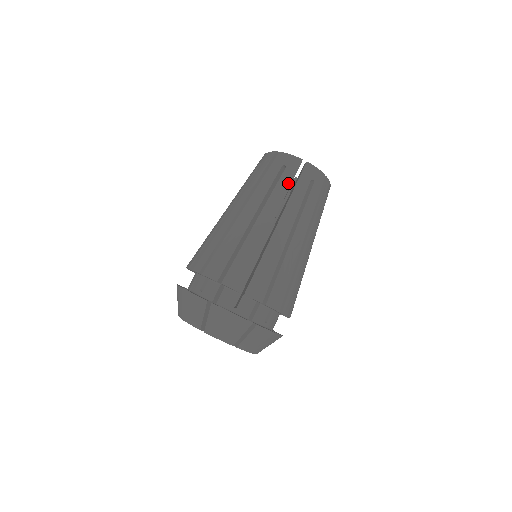
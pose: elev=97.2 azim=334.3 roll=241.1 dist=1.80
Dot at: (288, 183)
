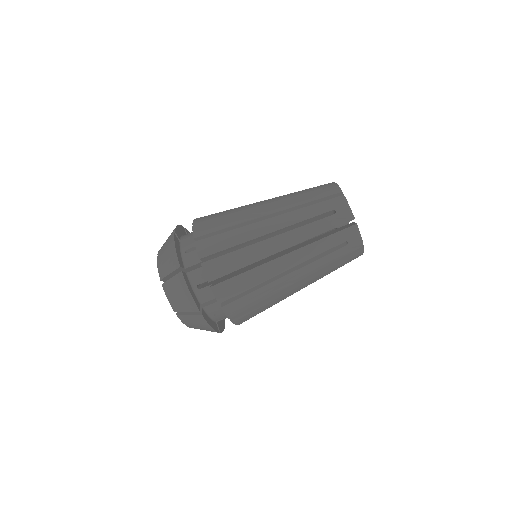
Dot at: (336, 259)
